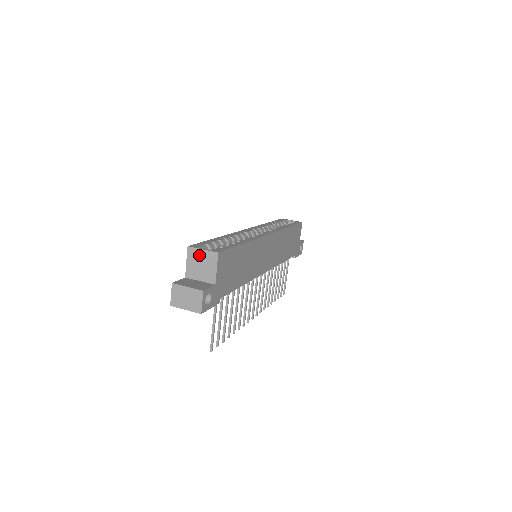
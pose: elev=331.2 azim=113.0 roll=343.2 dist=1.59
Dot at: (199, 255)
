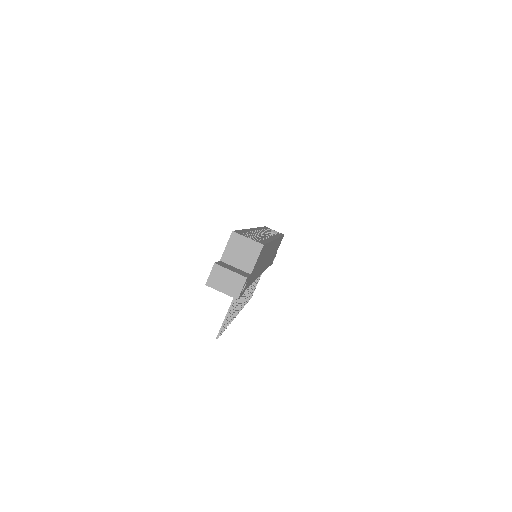
Dot at: (242, 242)
